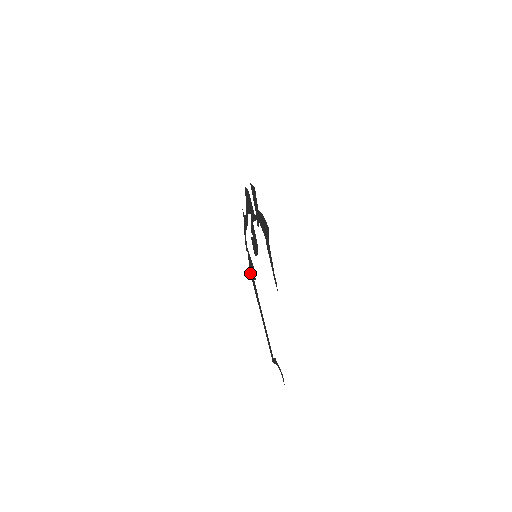
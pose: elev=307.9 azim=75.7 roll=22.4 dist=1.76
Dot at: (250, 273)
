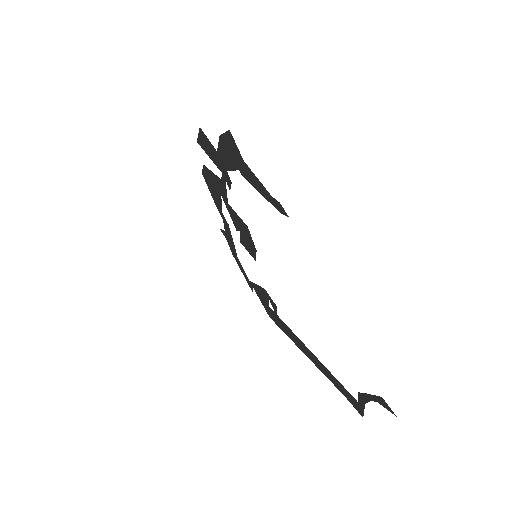
Dot at: occluded
